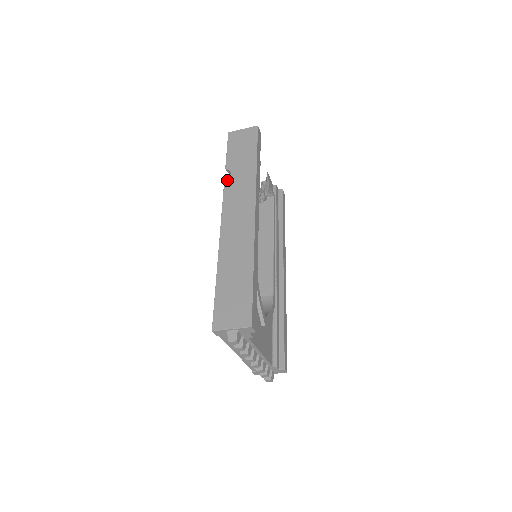
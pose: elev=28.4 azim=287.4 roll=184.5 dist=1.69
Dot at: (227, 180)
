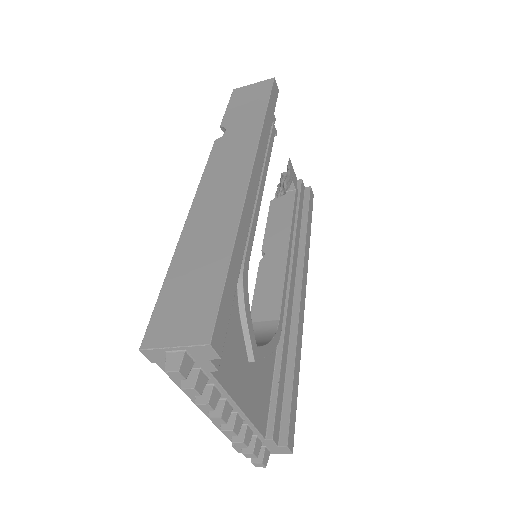
Dot at: (219, 138)
